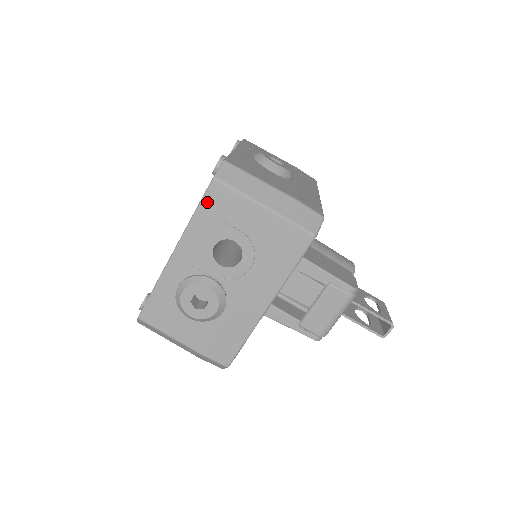
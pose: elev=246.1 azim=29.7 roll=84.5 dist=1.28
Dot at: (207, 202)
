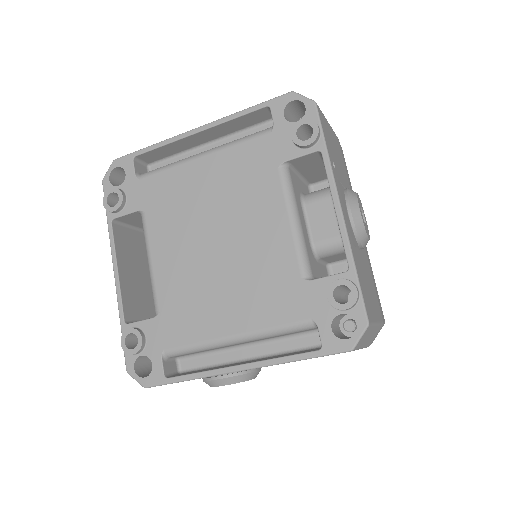
Dot at: occluded
